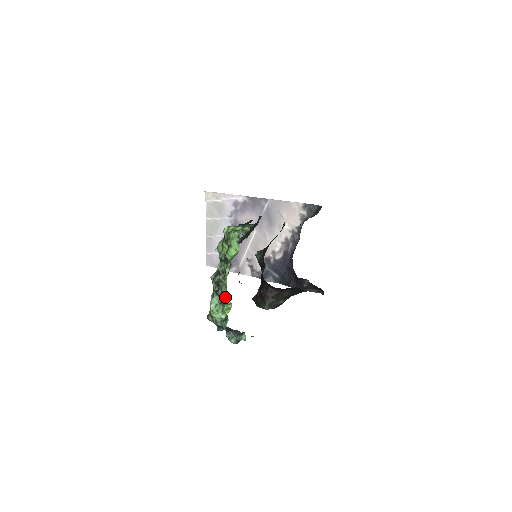
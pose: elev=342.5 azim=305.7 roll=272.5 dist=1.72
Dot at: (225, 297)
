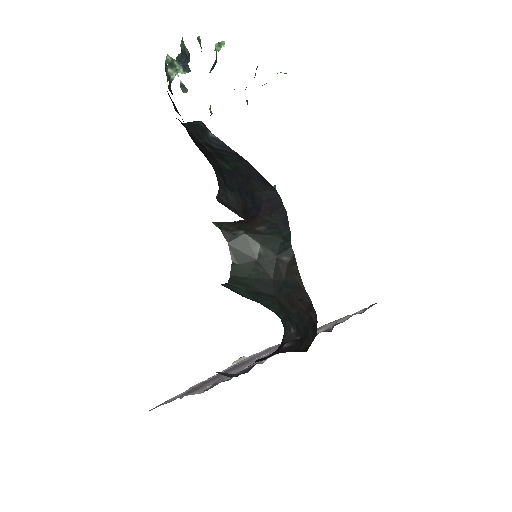
Dot at: (223, 43)
